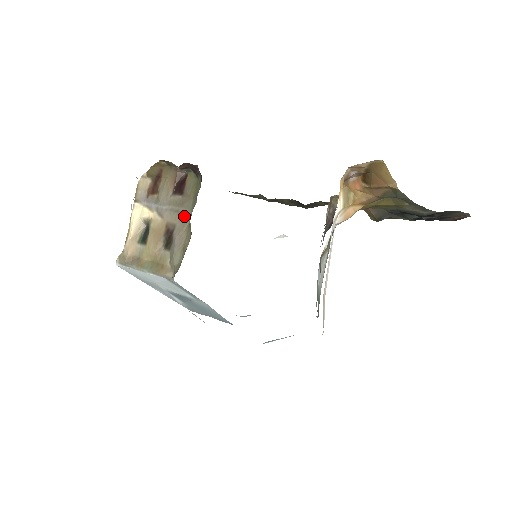
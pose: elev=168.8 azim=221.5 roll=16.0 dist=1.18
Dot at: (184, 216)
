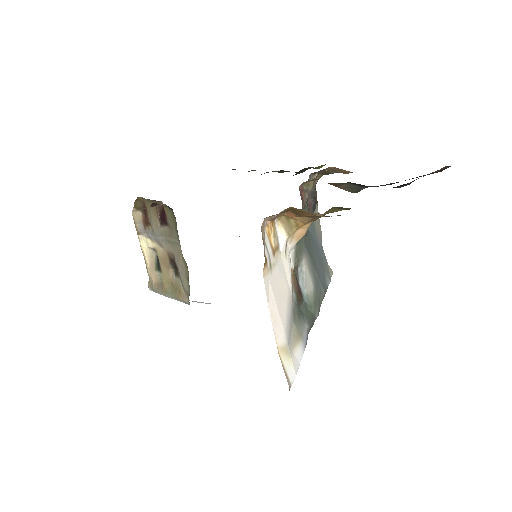
Dot at: (176, 246)
